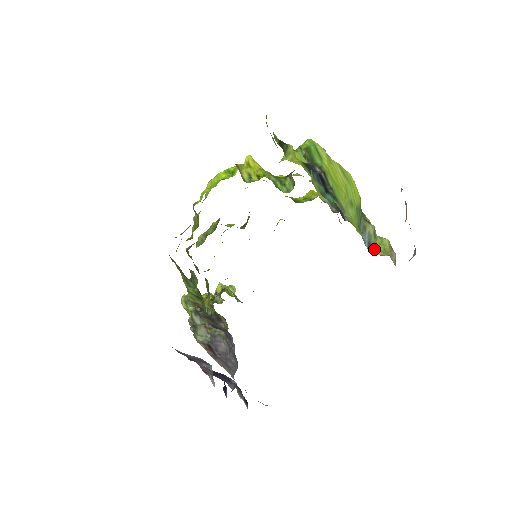
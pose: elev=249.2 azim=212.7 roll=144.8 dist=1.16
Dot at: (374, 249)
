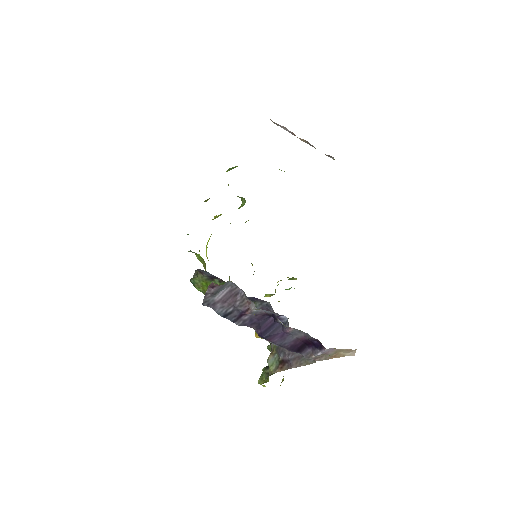
Dot at: occluded
